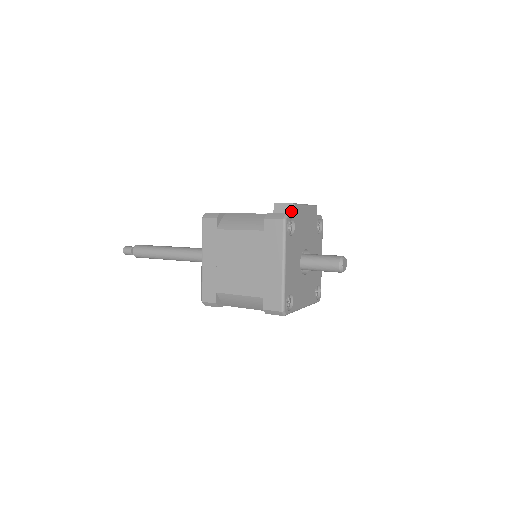
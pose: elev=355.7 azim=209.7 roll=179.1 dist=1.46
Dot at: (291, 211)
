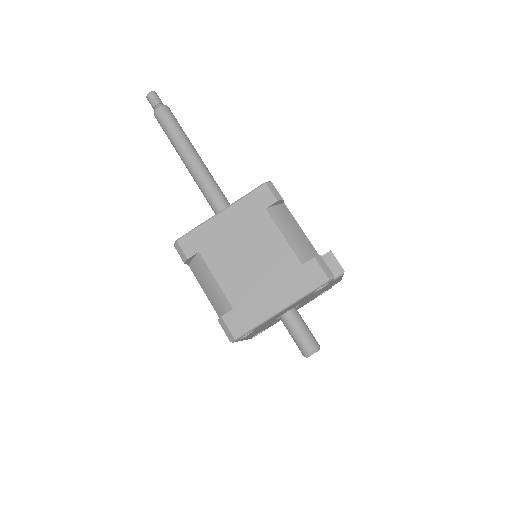
Dot at: (336, 275)
